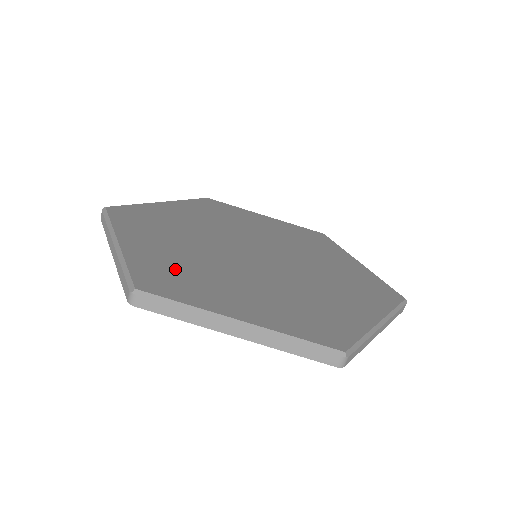
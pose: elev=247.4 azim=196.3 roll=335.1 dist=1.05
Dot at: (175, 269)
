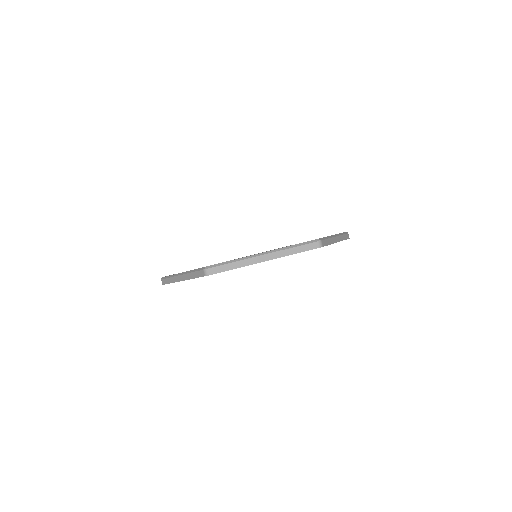
Dot at: occluded
